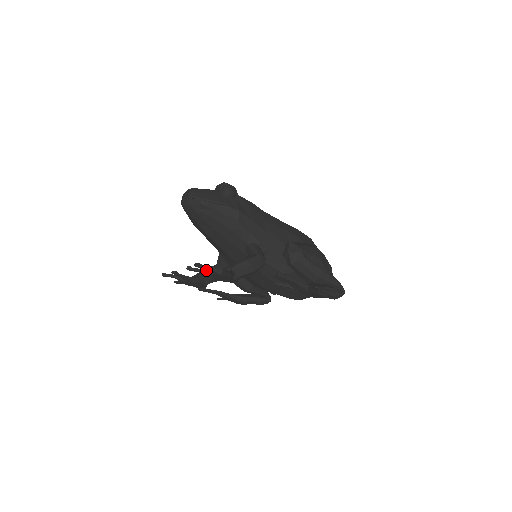
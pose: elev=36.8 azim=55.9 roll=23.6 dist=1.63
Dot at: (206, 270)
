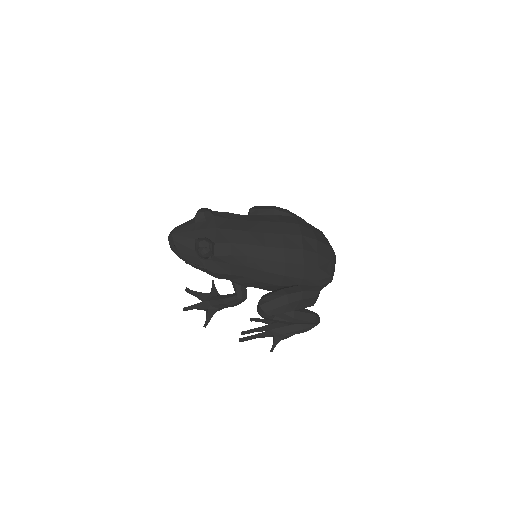
Dot at: (198, 297)
